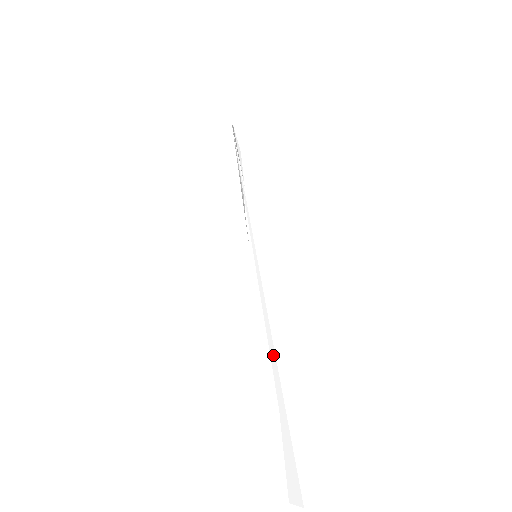
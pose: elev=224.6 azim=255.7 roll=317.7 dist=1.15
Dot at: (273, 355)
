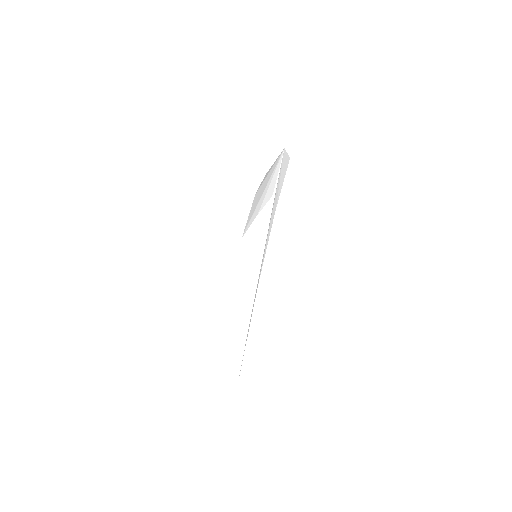
Dot at: (242, 330)
